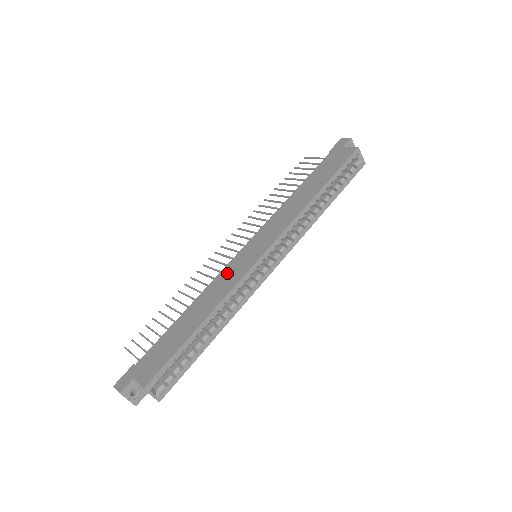
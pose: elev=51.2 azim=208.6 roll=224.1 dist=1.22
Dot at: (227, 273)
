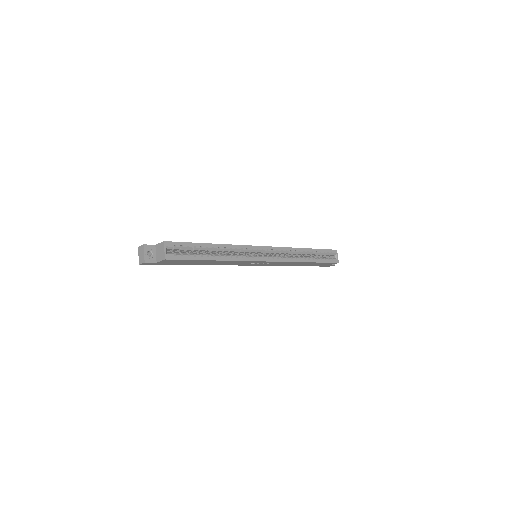
Dot at: occluded
